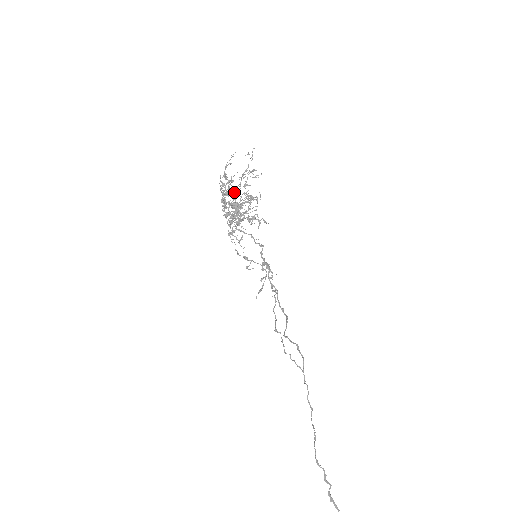
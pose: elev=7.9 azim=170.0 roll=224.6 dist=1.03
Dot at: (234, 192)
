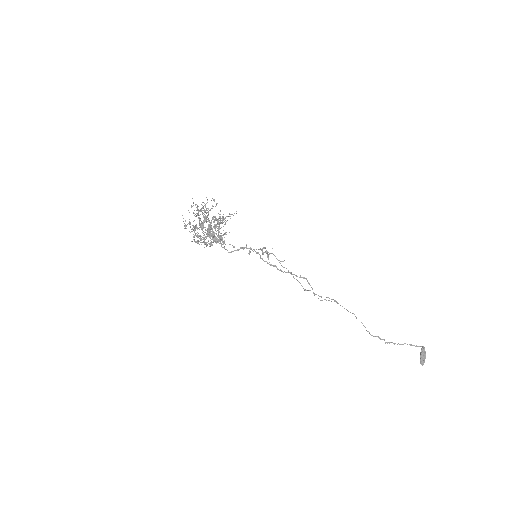
Dot at: occluded
